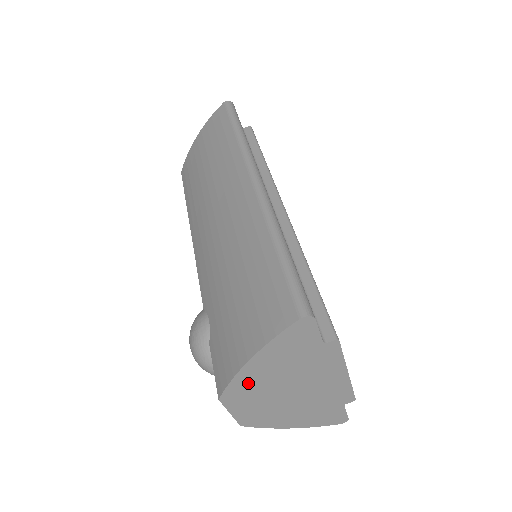
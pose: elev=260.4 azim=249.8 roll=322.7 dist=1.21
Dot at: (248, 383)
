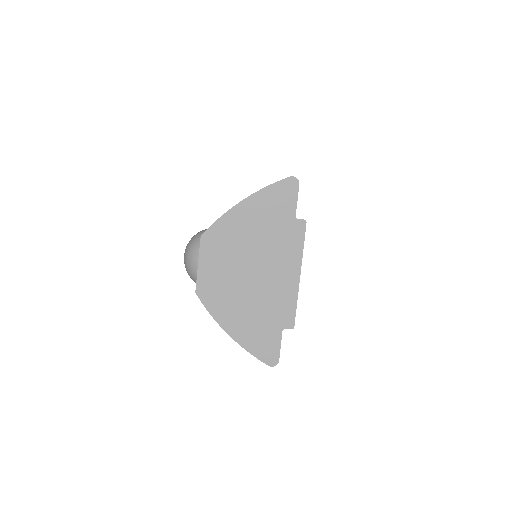
Dot at: (229, 230)
